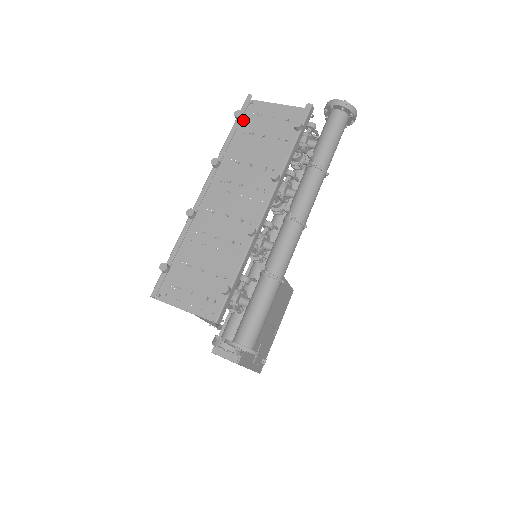
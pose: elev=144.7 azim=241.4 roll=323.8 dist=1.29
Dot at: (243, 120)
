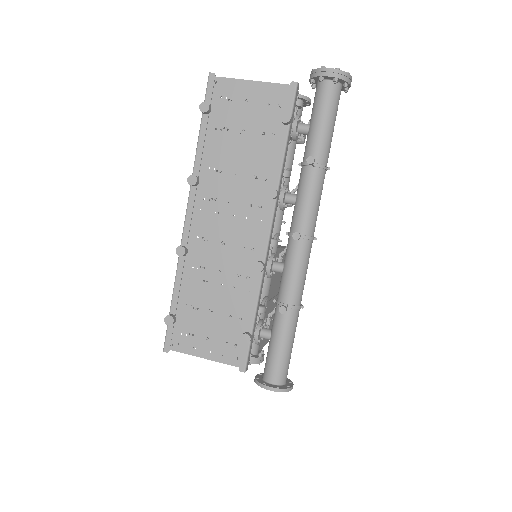
Dot at: occluded
